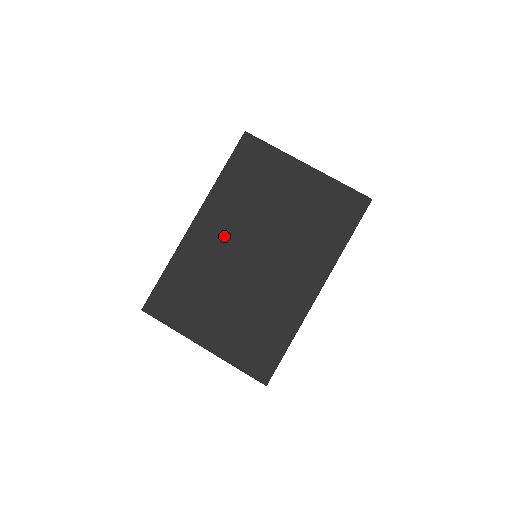
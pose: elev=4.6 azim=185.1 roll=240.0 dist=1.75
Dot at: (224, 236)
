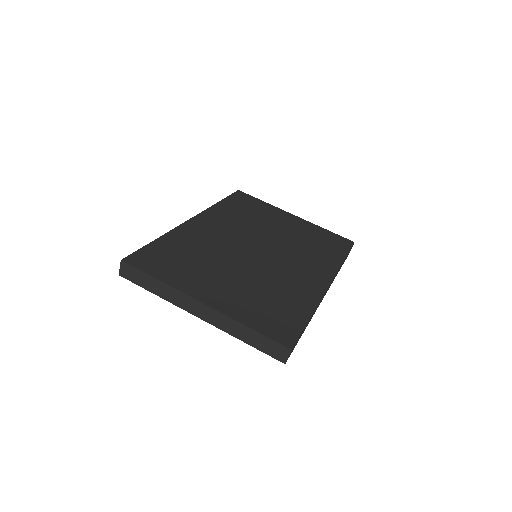
Dot at: (224, 232)
